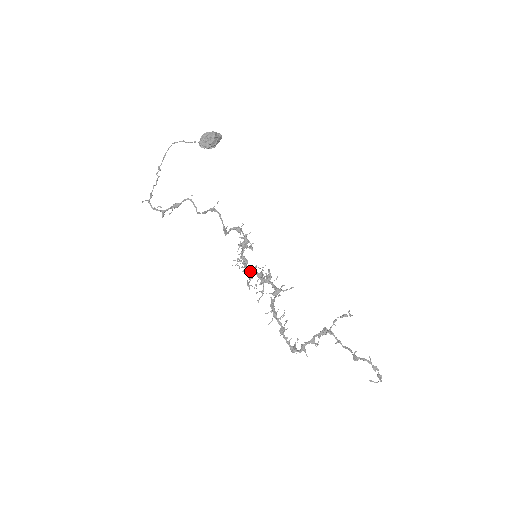
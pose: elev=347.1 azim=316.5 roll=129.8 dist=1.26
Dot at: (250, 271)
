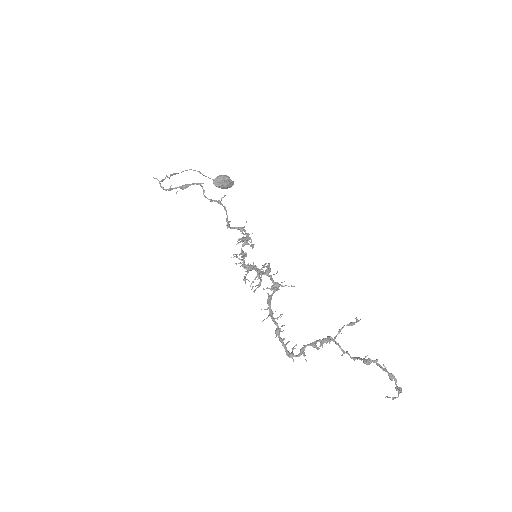
Dot at: (248, 265)
